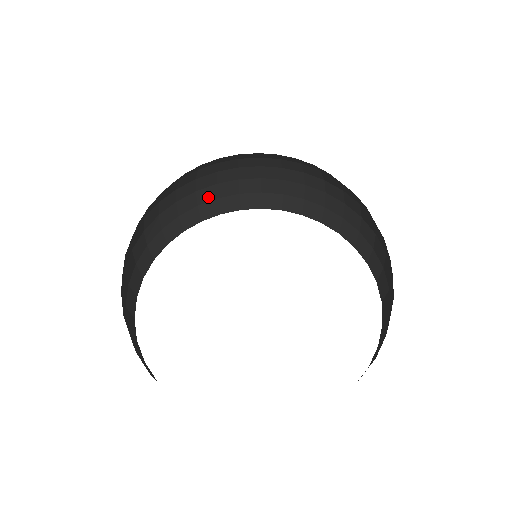
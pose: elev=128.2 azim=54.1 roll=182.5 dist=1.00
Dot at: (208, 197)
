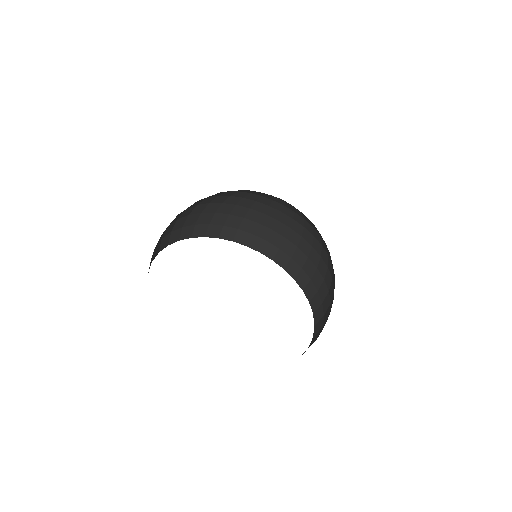
Dot at: (191, 222)
